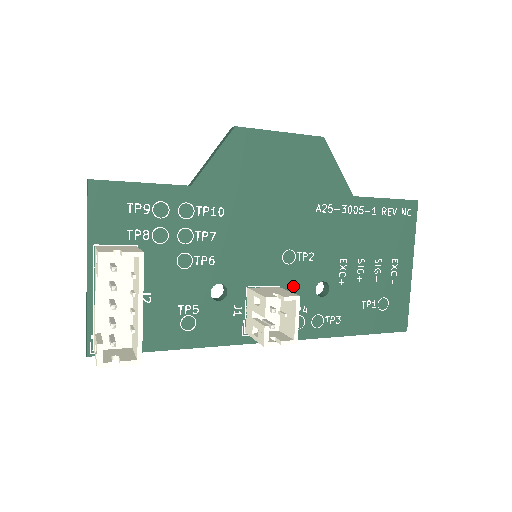
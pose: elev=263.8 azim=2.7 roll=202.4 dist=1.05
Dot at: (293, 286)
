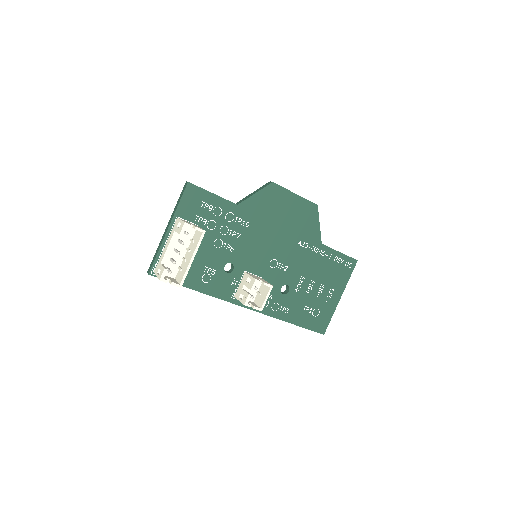
Dot at: (270, 281)
